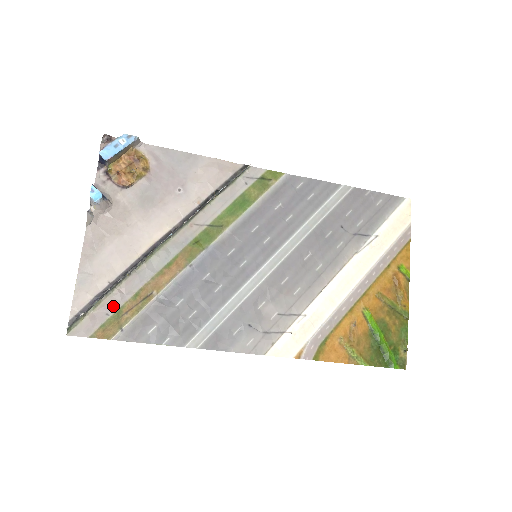
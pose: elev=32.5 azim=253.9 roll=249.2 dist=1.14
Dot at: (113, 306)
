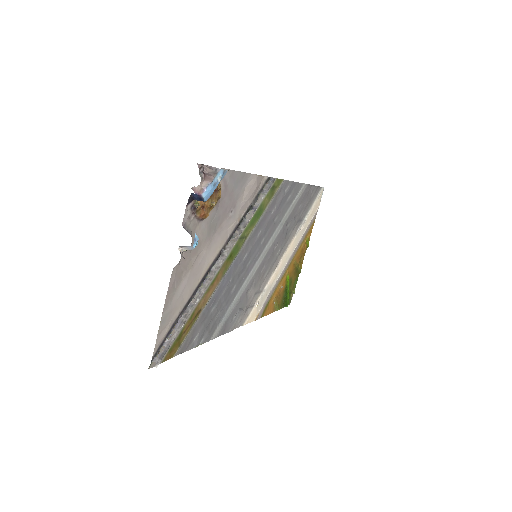
Dot at: occluded
